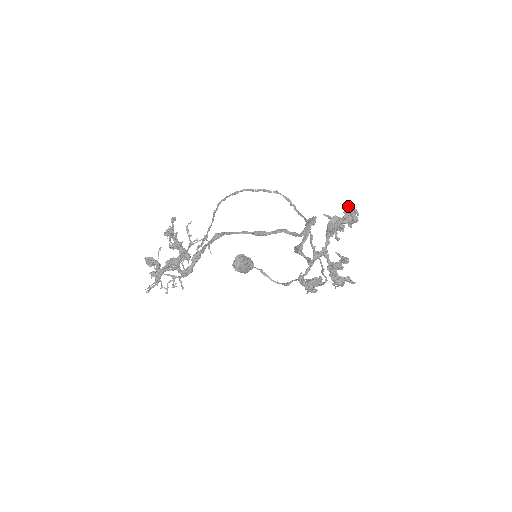
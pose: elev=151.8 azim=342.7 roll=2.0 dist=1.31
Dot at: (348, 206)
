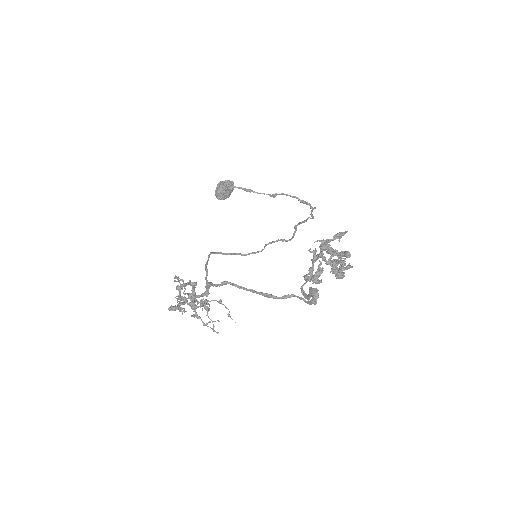
Dot at: (337, 236)
